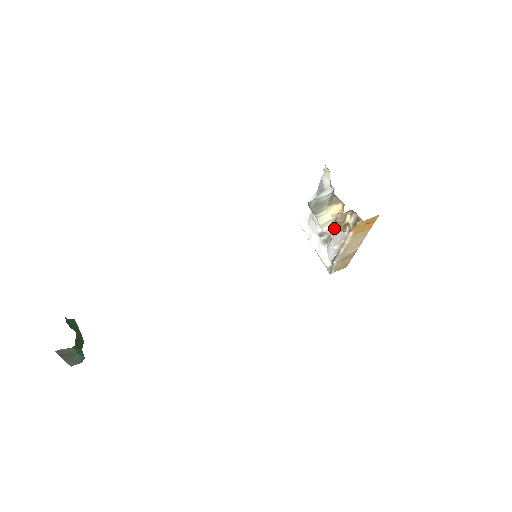
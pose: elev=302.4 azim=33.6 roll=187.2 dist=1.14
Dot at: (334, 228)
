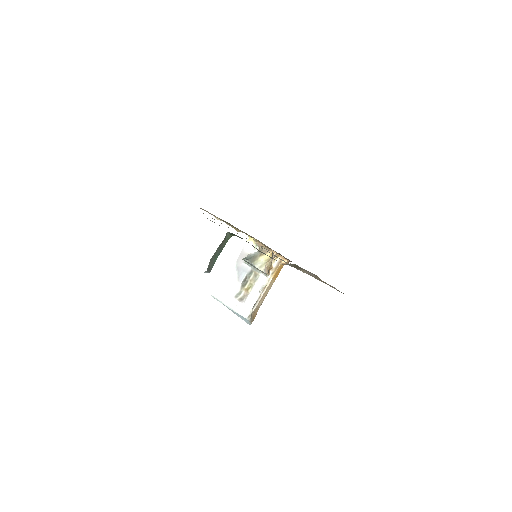
Dot at: (267, 268)
